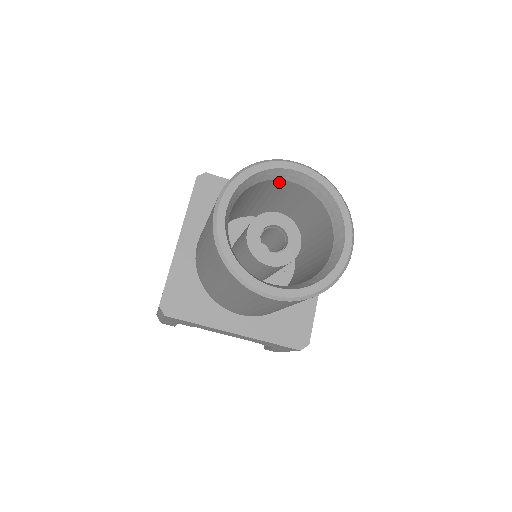
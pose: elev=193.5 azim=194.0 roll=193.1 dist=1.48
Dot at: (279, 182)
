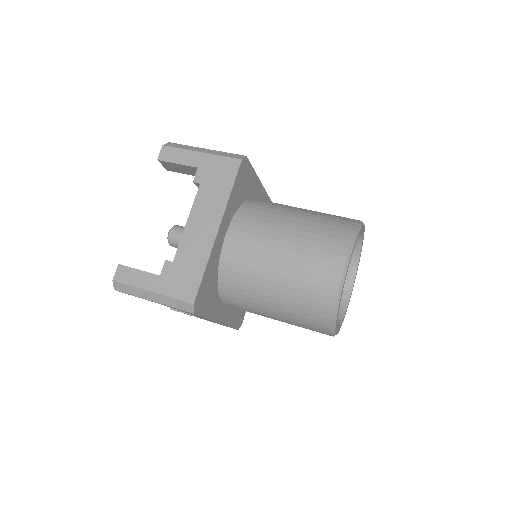
Dot at: occluded
